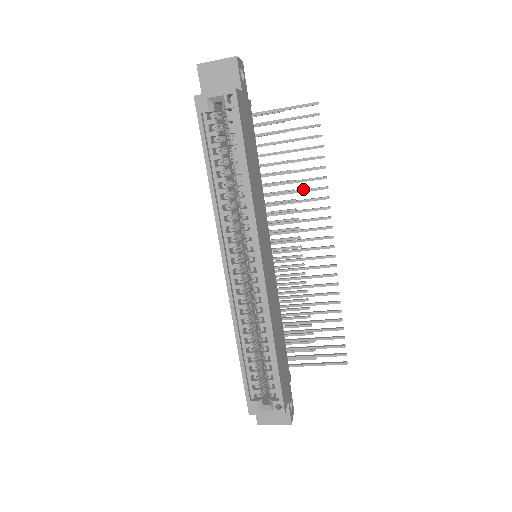
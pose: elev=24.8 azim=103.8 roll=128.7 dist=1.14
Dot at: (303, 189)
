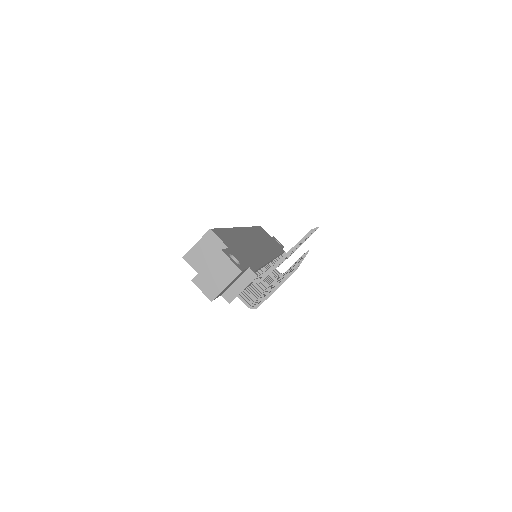
Dot at: (304, 241)
